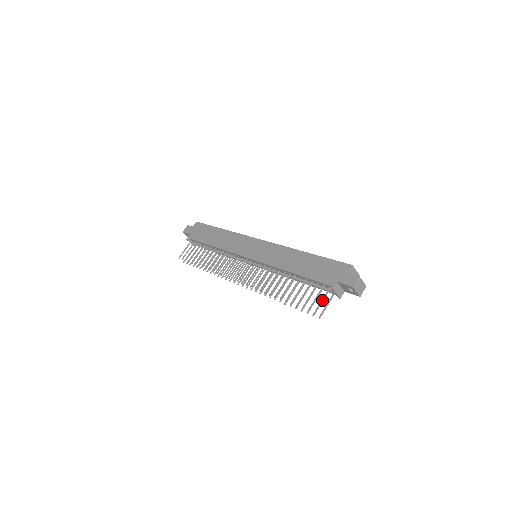
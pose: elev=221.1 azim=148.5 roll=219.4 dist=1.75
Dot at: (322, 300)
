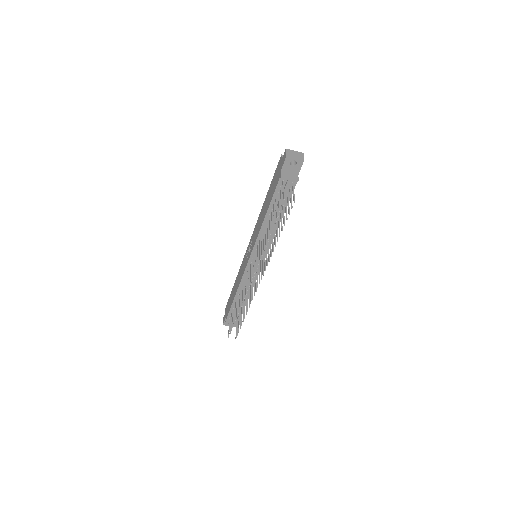
Dot at: (283, 190)
